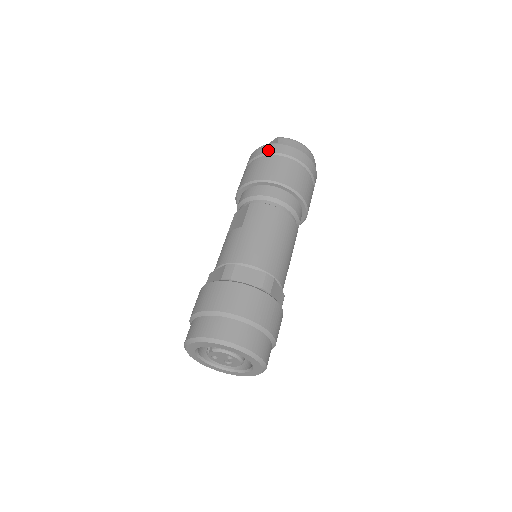
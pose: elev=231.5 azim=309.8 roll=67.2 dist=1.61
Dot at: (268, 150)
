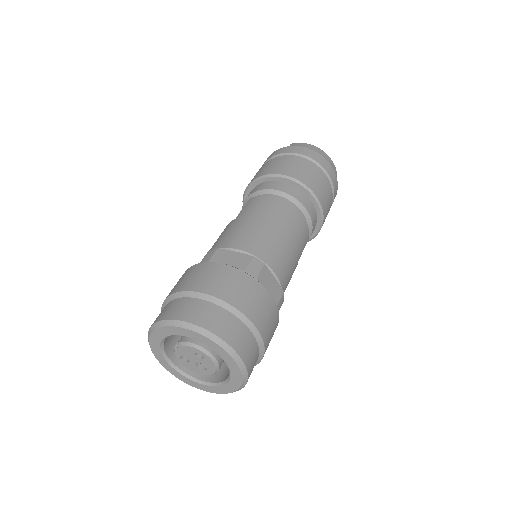
Dot at: (277, 153)
